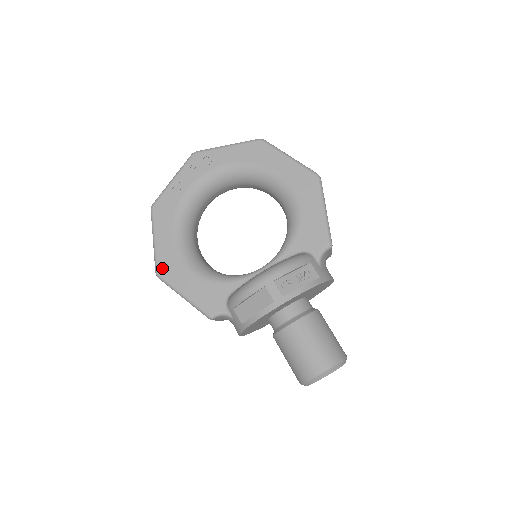
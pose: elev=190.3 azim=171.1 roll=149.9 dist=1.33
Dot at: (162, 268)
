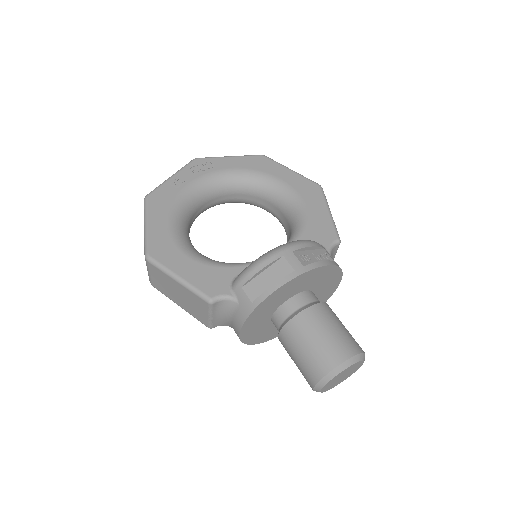
Dot at: (154, 250)
